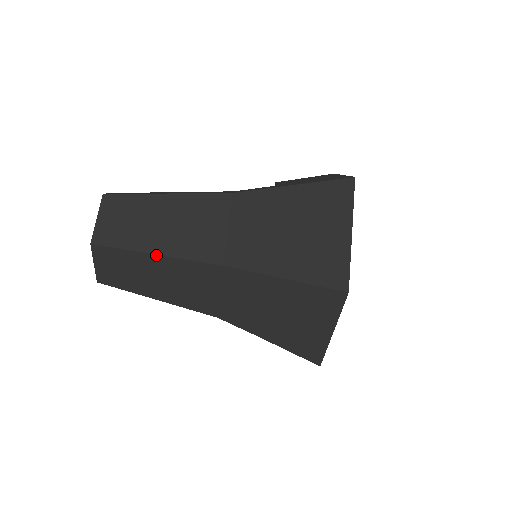
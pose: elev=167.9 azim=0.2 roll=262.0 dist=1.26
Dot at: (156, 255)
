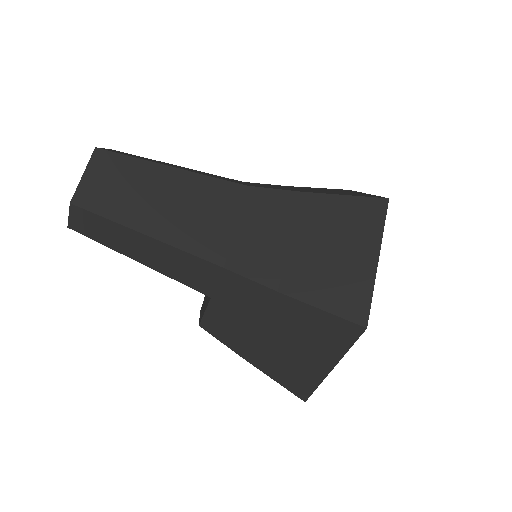
Dot at: (173, 168)
